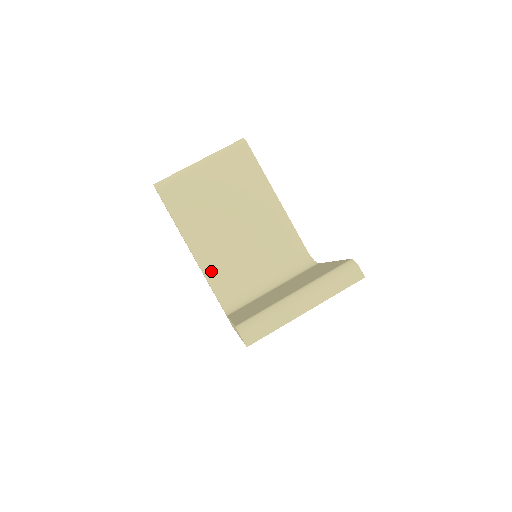
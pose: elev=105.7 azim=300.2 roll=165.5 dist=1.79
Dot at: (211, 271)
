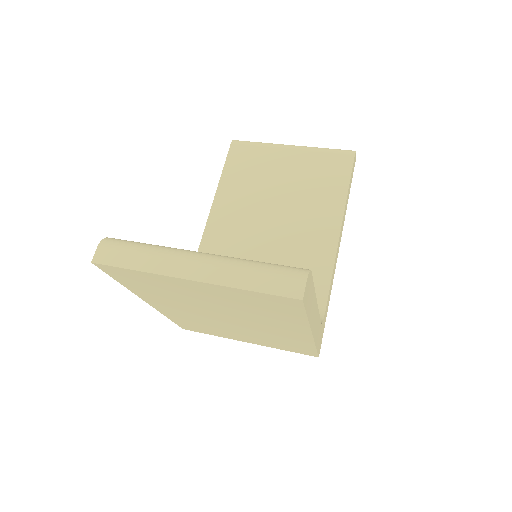
Dot at: (209, 248)
